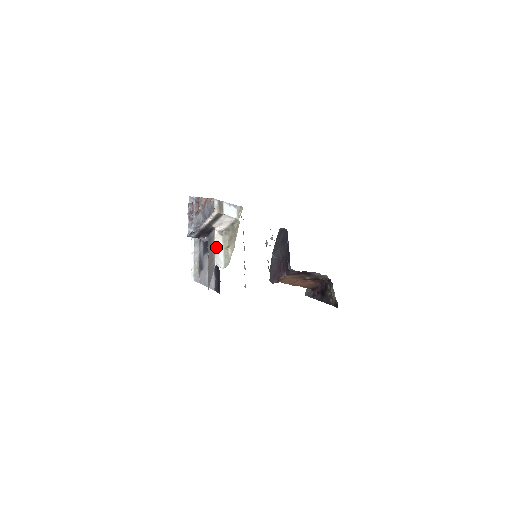
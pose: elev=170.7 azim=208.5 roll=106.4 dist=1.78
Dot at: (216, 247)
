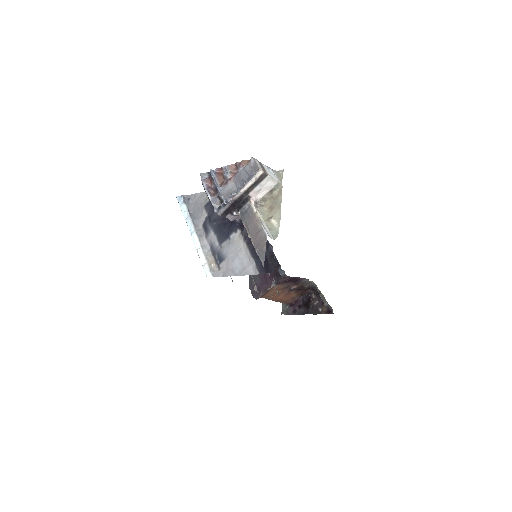
Dot at: (259, 217)
